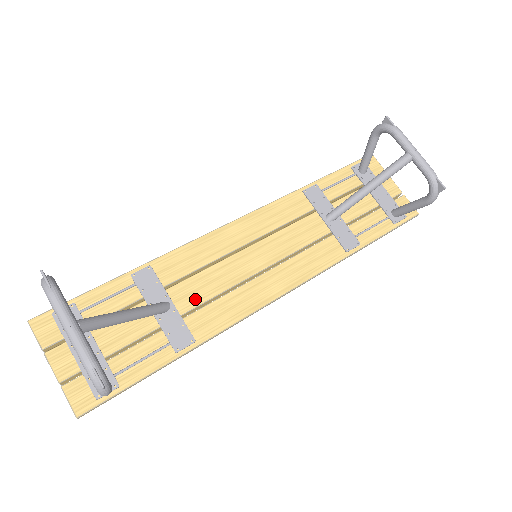
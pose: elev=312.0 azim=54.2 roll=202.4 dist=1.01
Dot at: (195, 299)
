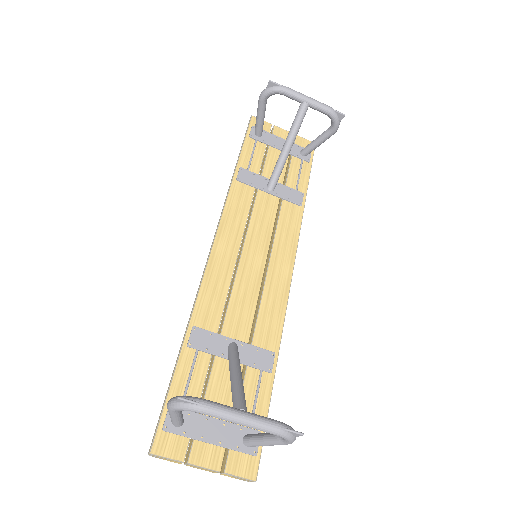
Dot at: (246, 323)
